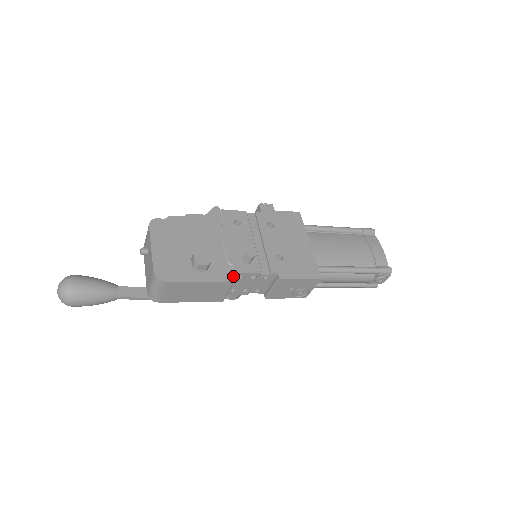
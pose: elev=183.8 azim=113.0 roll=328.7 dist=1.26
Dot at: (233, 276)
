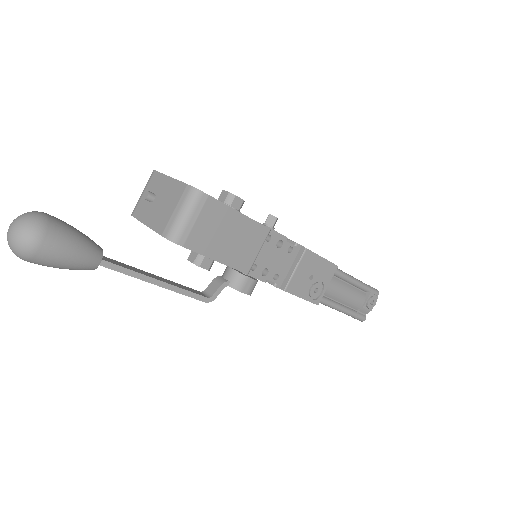
Dot at: occluded
